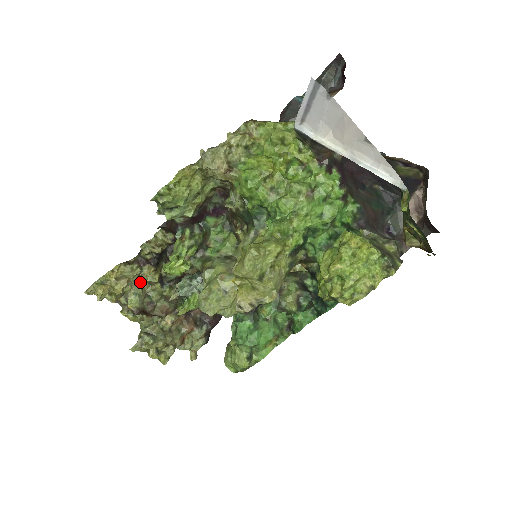
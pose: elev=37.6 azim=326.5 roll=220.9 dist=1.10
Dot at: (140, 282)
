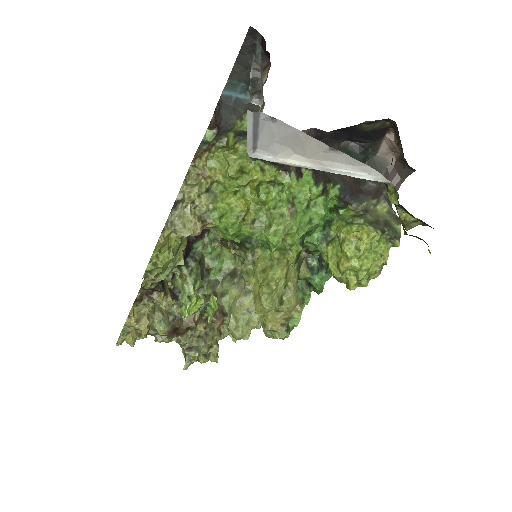
Dot at: (156, 307)
